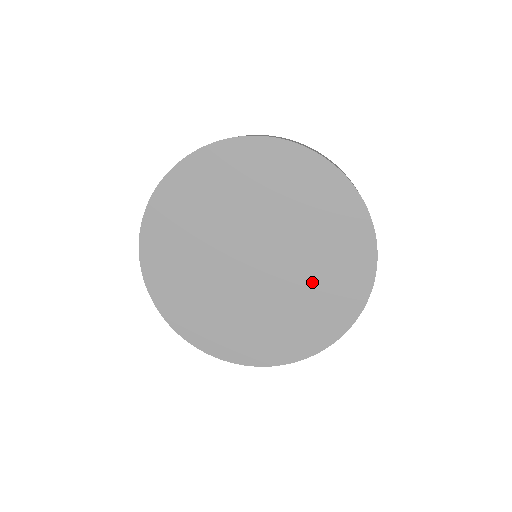
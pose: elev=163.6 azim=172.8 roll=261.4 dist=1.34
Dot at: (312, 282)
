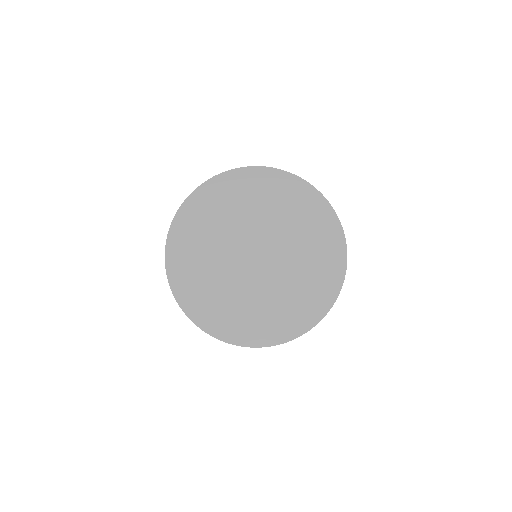
Dot at: (292, 226)
